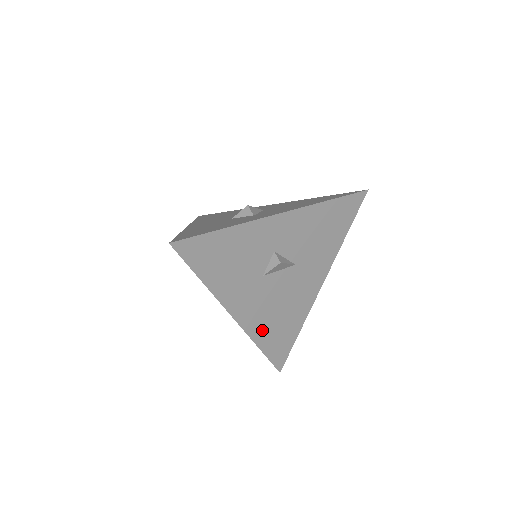
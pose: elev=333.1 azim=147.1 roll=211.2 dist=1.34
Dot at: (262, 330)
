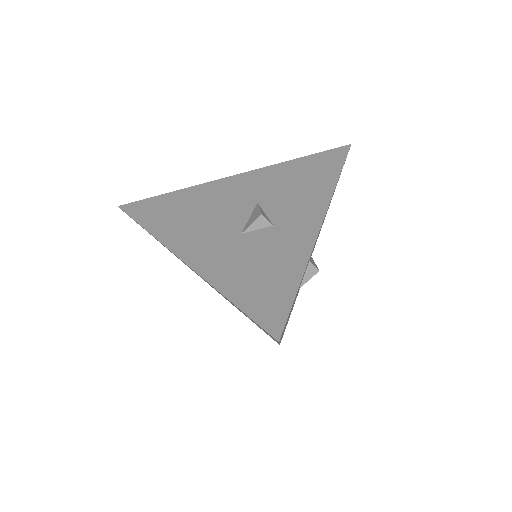
Dot at: occluded
